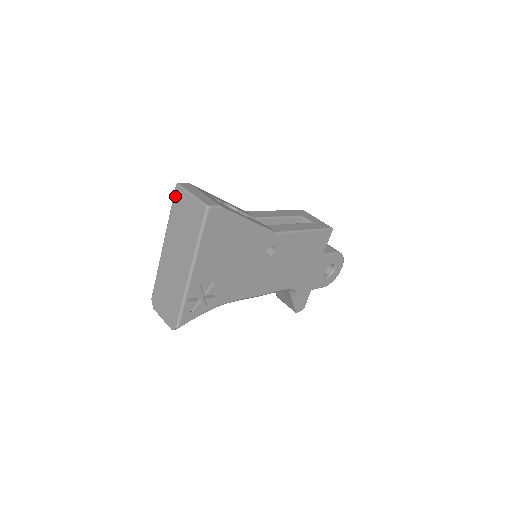
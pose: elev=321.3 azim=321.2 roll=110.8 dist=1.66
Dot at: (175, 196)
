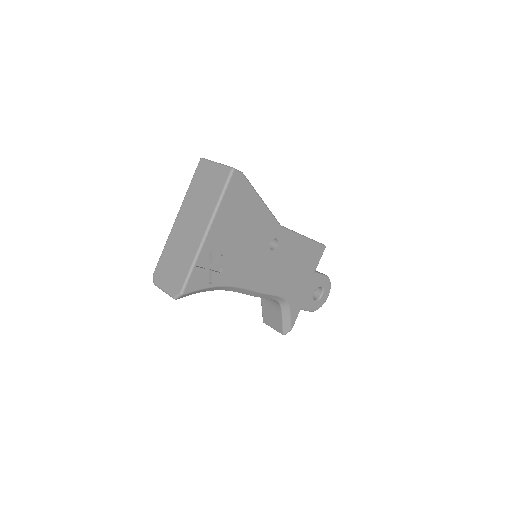
Dot at: (198, 168)
